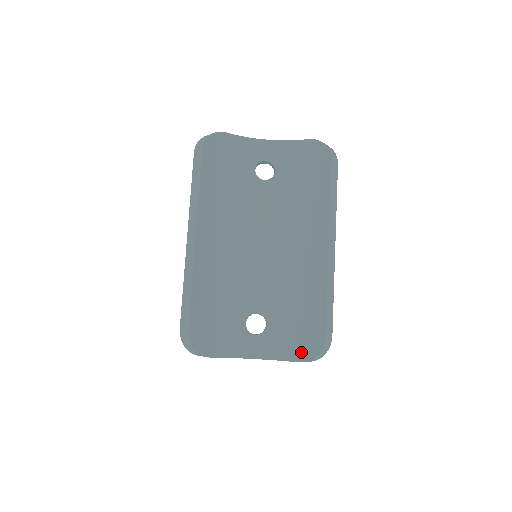
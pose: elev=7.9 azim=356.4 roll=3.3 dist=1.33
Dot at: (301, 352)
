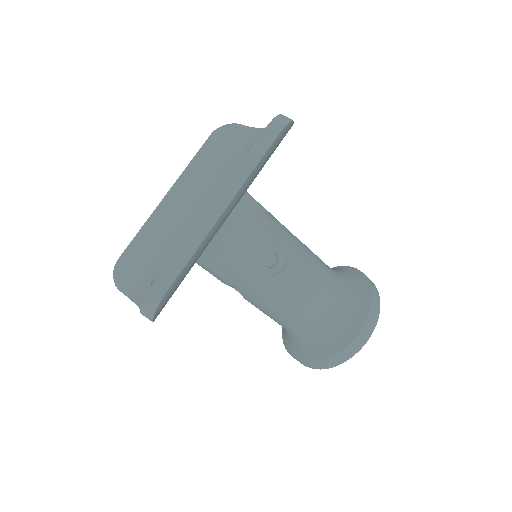
Dot at: occluded
